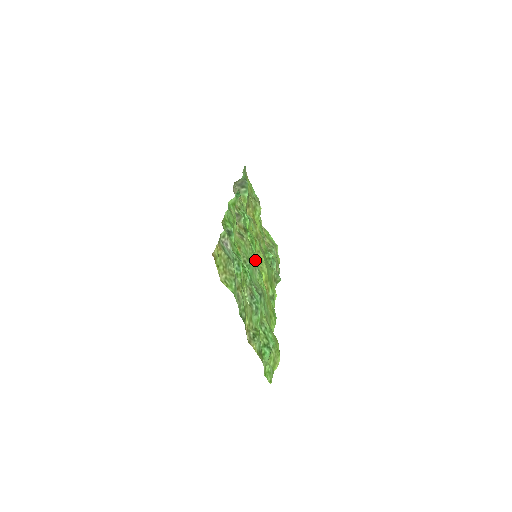
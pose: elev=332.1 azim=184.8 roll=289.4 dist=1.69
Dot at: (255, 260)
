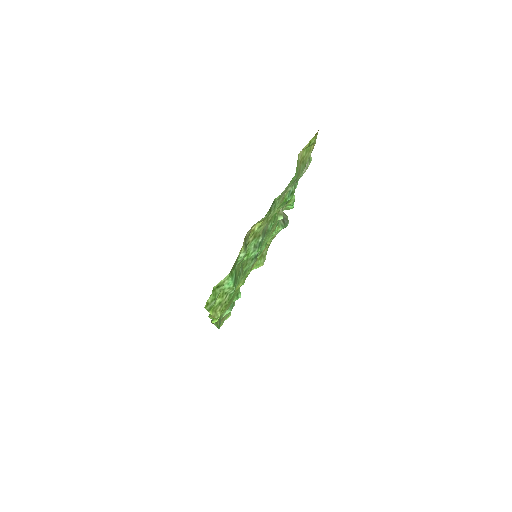
Dot at: (263, 247)
